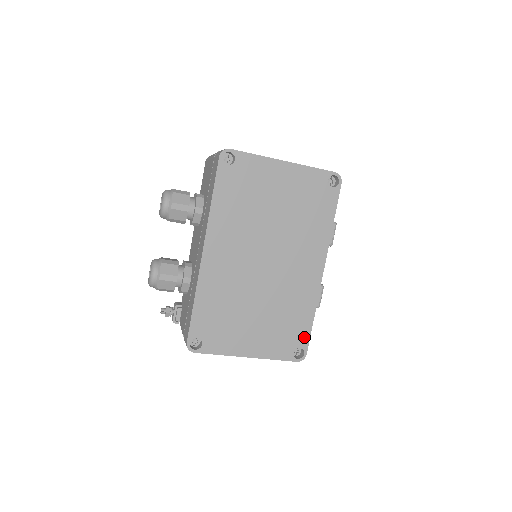
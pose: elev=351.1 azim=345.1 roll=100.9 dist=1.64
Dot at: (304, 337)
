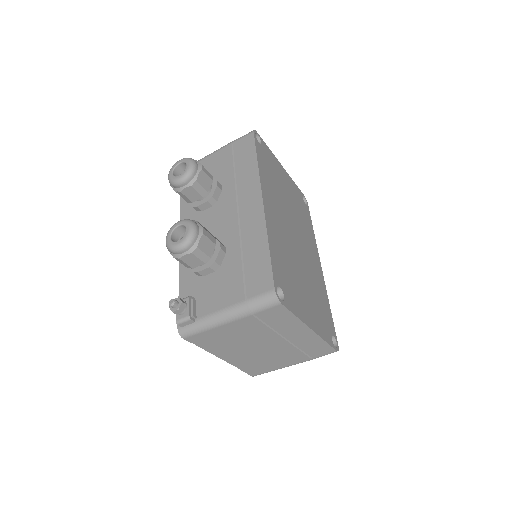
Dot at: (332, 325)
